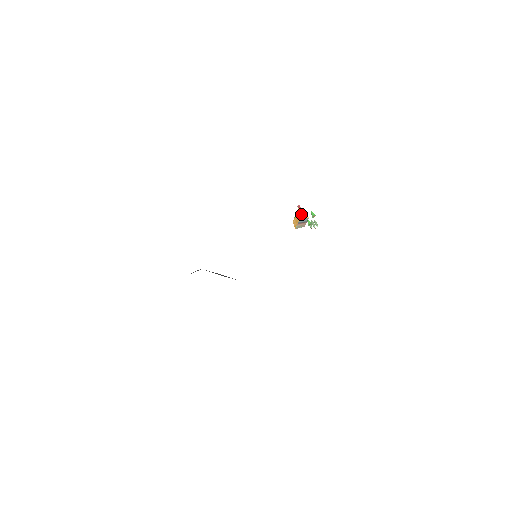
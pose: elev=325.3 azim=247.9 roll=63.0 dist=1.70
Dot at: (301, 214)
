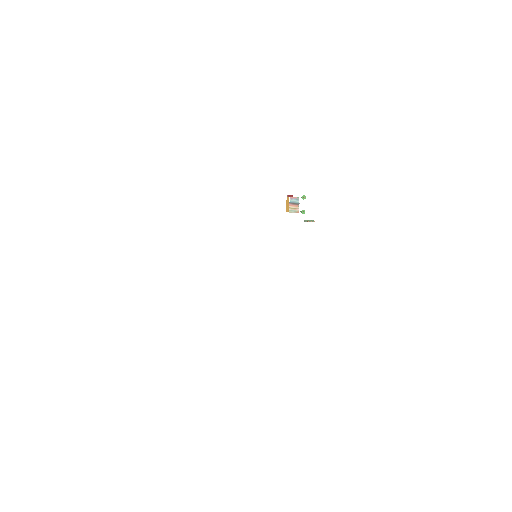
Dot at: (291, 196)
